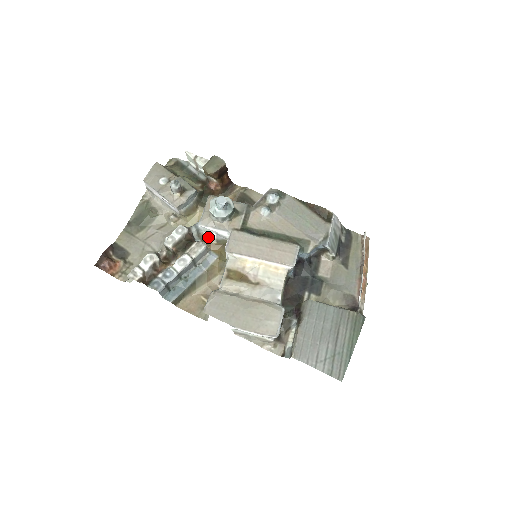
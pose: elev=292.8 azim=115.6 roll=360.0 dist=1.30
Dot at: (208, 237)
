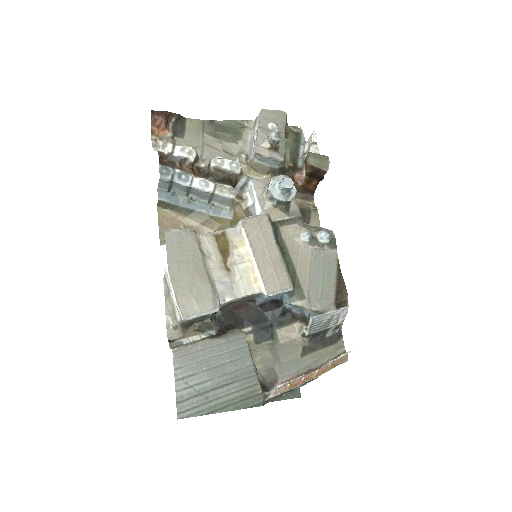
Dot at: (245, 199)
